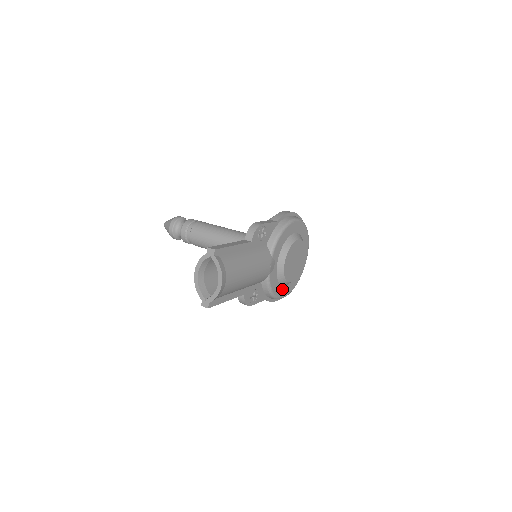
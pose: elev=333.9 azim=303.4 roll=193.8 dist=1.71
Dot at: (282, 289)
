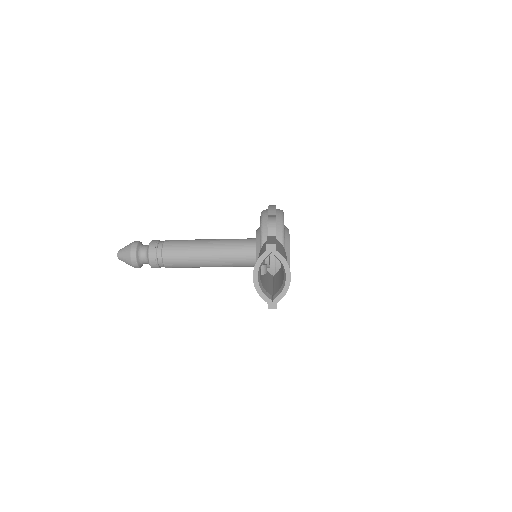
Dot at: occluded
